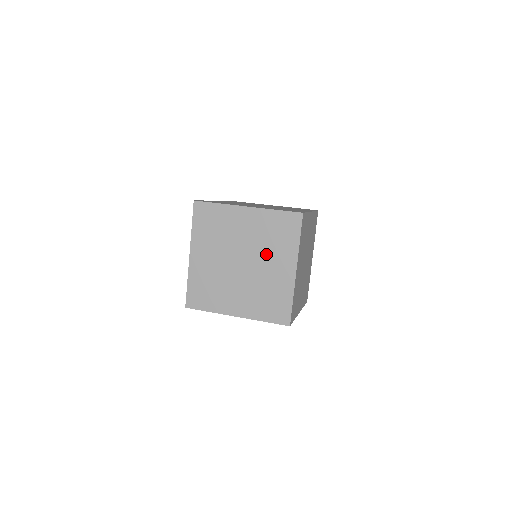
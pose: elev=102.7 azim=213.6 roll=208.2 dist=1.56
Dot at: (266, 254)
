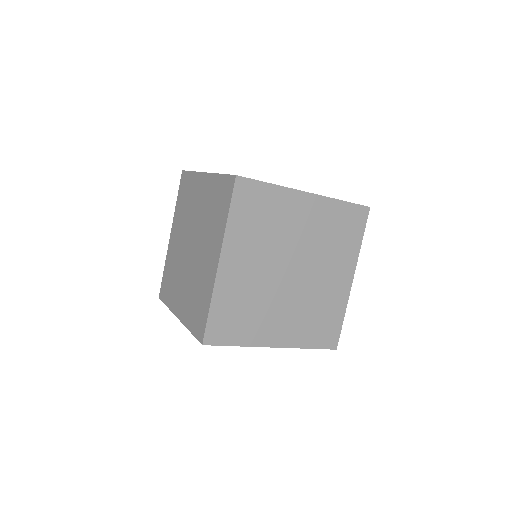
Dot at: occluded
